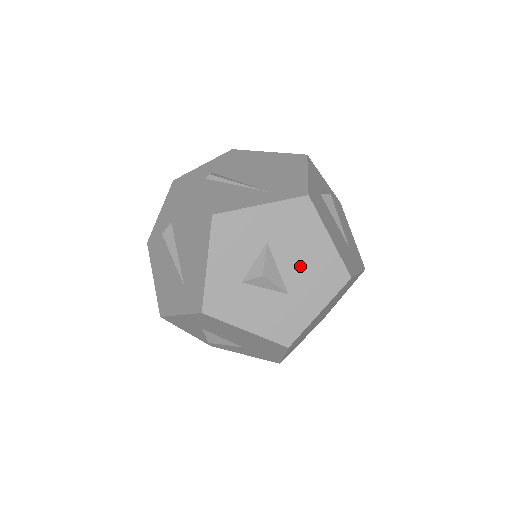
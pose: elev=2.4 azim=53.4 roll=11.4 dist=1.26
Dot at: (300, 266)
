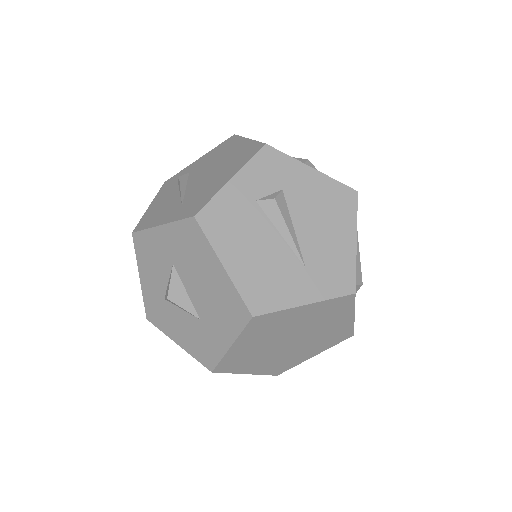
Dot at: (203, 293)
